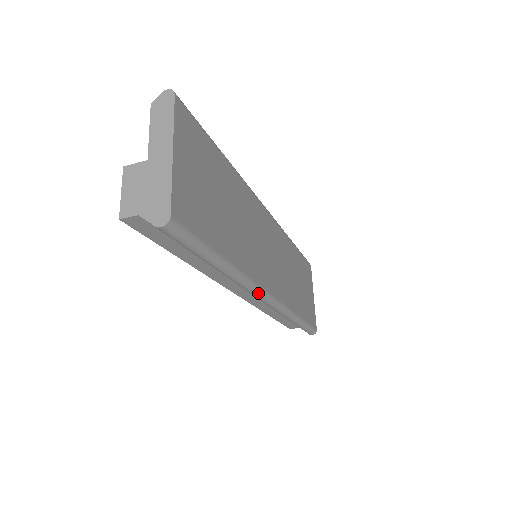
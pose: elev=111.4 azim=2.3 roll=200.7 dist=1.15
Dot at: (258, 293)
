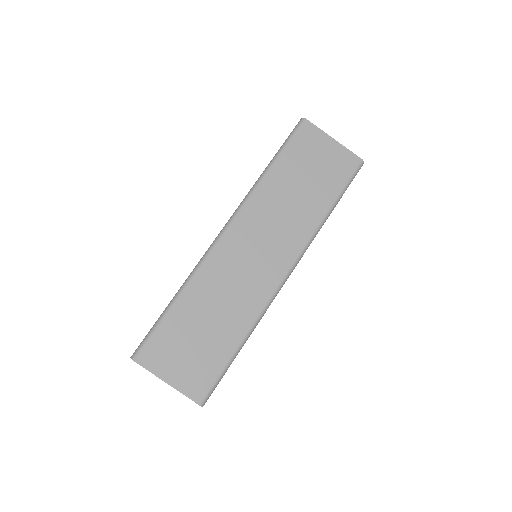
Dot at: (276, 295)
